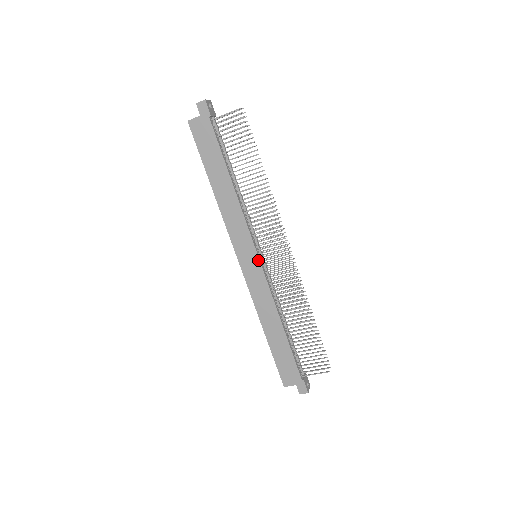
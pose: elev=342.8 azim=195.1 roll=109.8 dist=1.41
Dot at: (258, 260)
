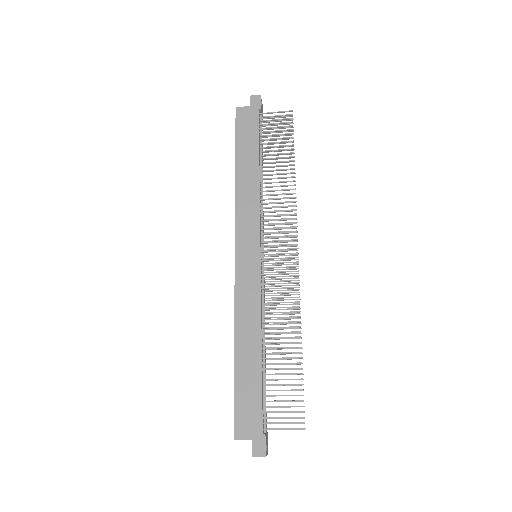
Dot at: (259, 257)
